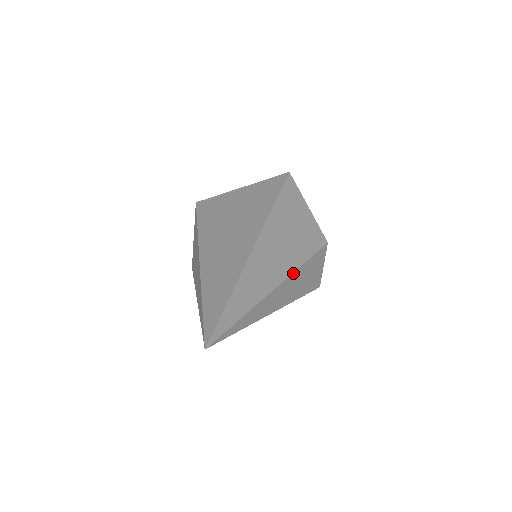
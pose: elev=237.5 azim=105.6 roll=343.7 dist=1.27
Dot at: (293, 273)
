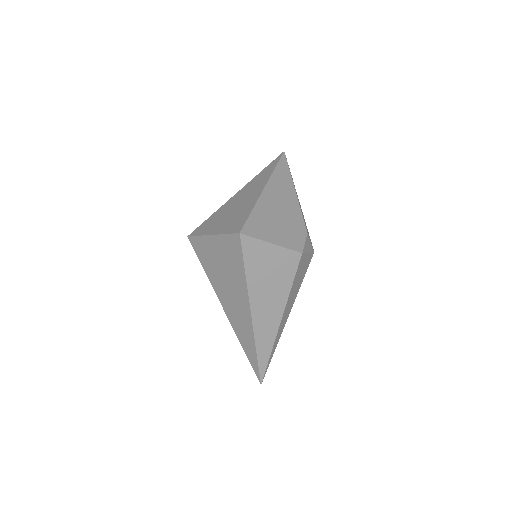
Dot at: (286, 304)
